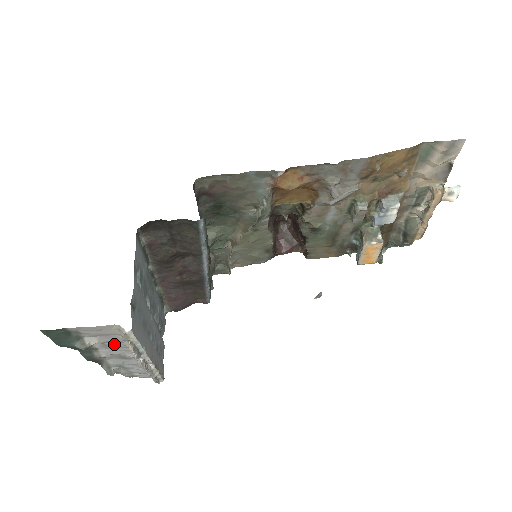
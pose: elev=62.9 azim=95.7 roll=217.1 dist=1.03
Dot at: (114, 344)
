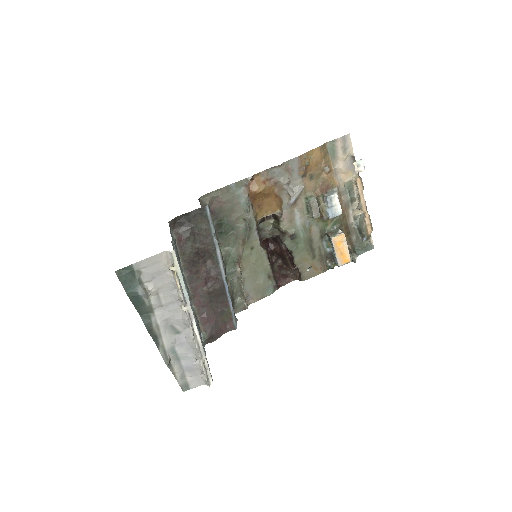
Dot at: (165, 296)
